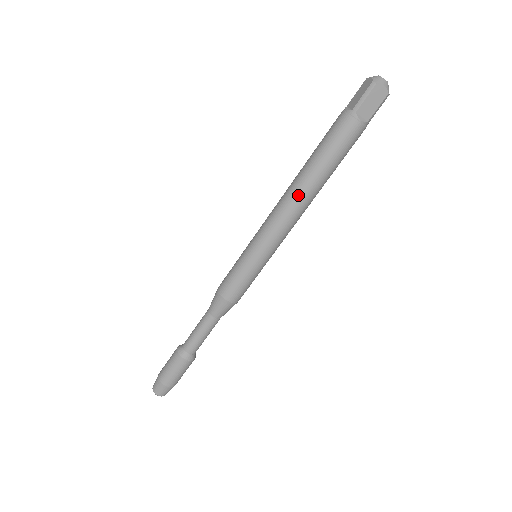
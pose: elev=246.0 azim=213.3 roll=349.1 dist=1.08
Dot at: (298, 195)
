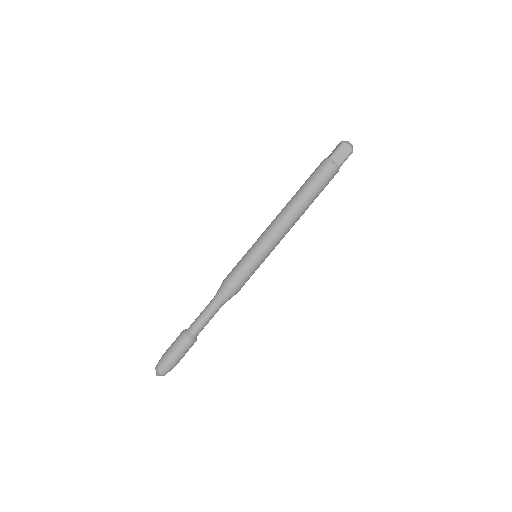
Dot at: (290, 209)
